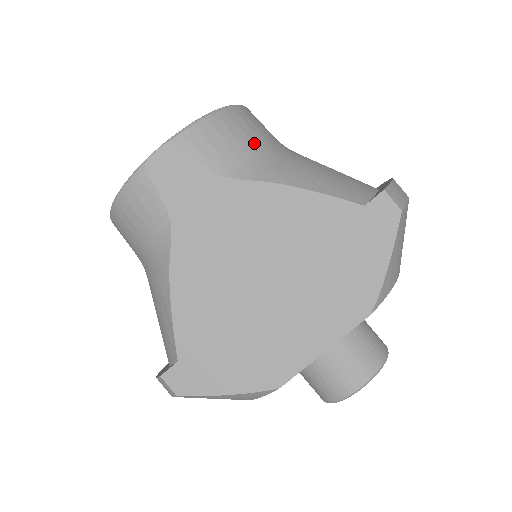
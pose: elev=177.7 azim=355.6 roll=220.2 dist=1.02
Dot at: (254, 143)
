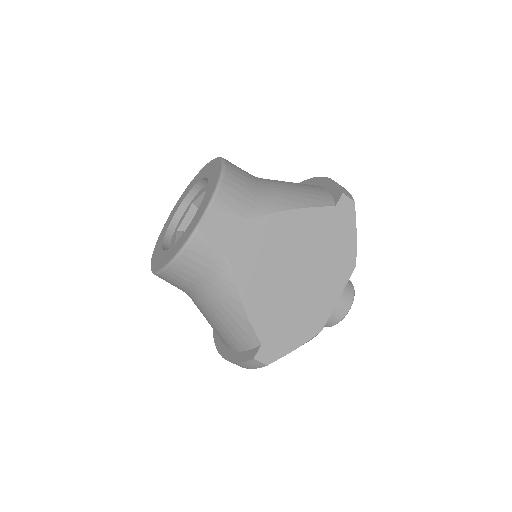
Dot at: (253, 186)
